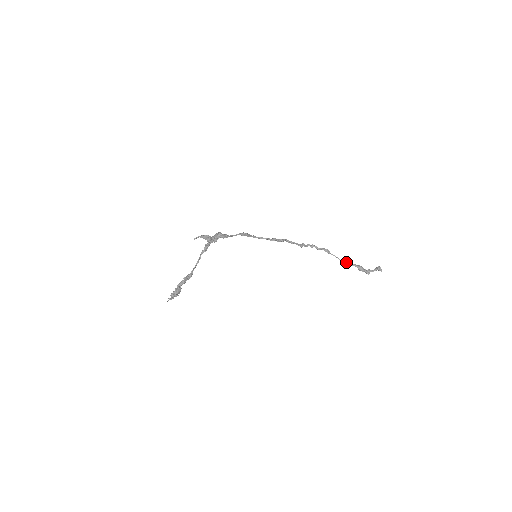
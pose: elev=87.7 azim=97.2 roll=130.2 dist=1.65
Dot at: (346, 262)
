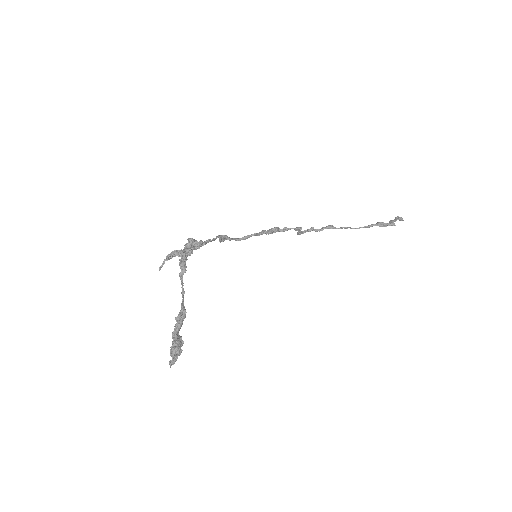
Dot at: (360, 227)
